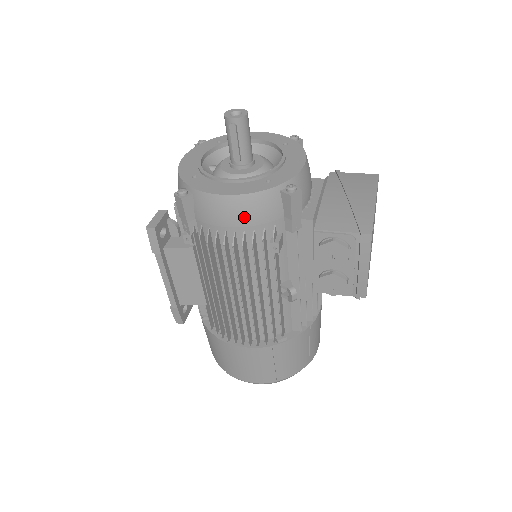
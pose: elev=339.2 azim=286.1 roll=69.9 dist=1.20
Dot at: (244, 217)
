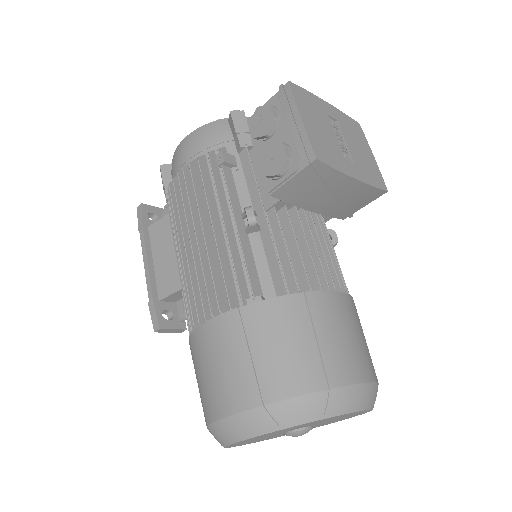
Dot at: (196, 146)
